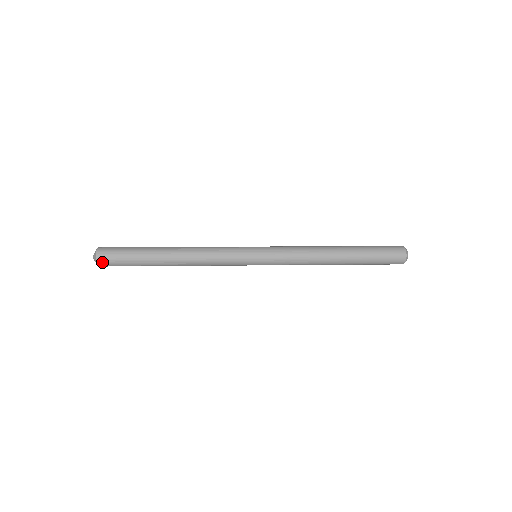
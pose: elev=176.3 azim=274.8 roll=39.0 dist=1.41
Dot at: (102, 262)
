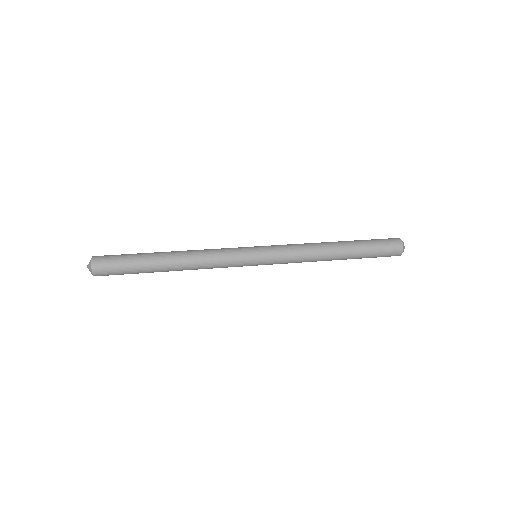
Dot at: occluded
